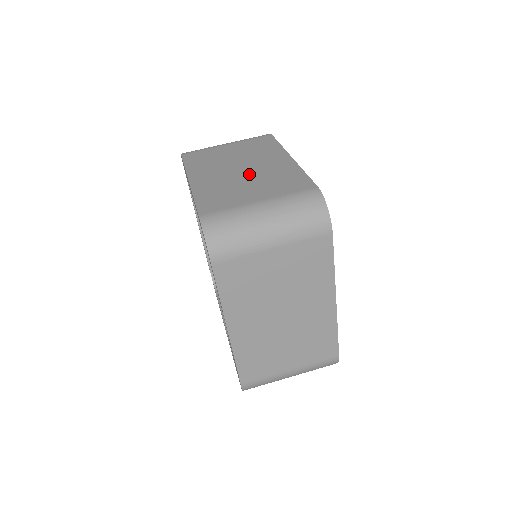
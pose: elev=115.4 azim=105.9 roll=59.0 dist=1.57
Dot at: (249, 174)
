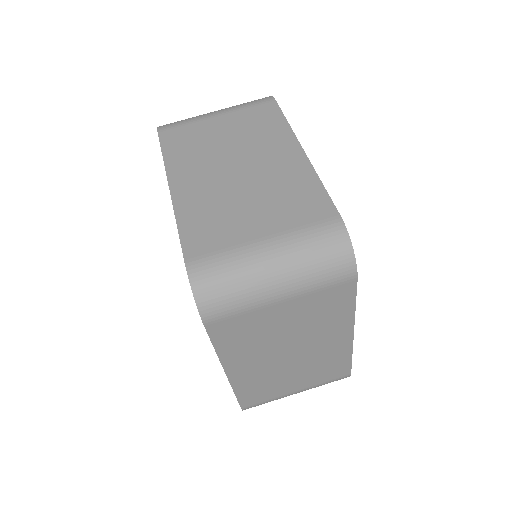
Dot at: (248, 181)
